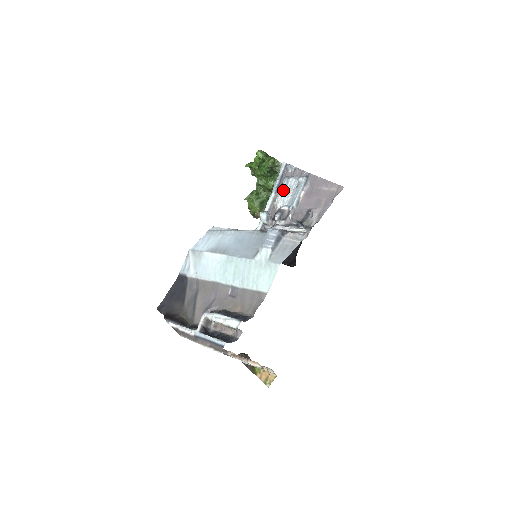
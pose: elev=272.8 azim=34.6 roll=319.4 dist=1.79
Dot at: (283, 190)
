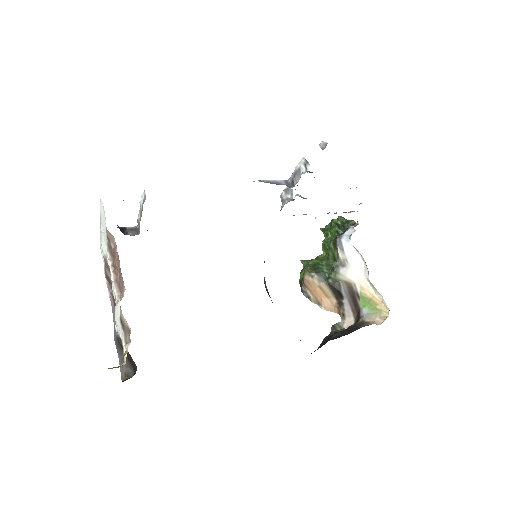
Dot at: occluded
